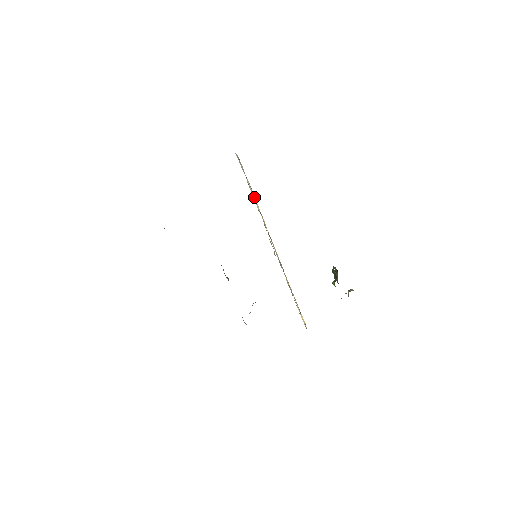
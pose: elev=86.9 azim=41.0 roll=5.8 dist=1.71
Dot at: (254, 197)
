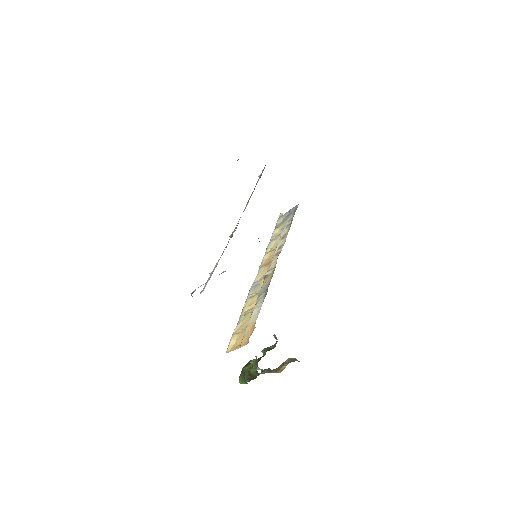
Dot at: (272, 240)
